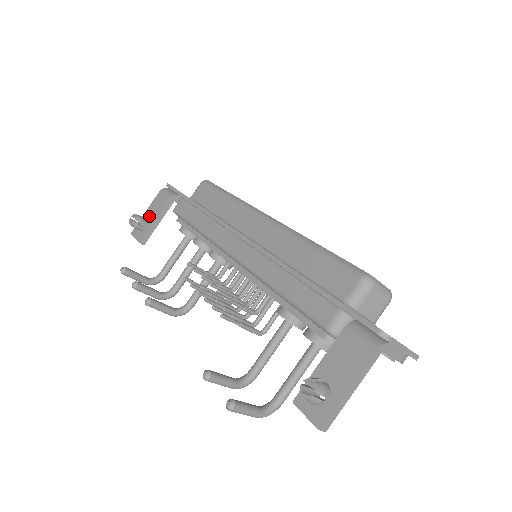
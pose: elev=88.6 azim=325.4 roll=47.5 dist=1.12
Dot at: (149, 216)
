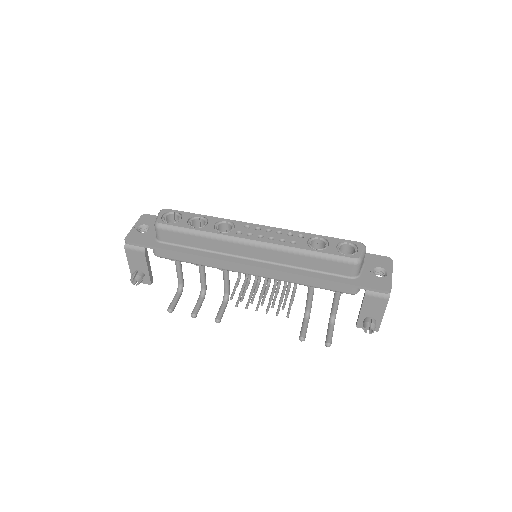
Dot at: (138, 268)
